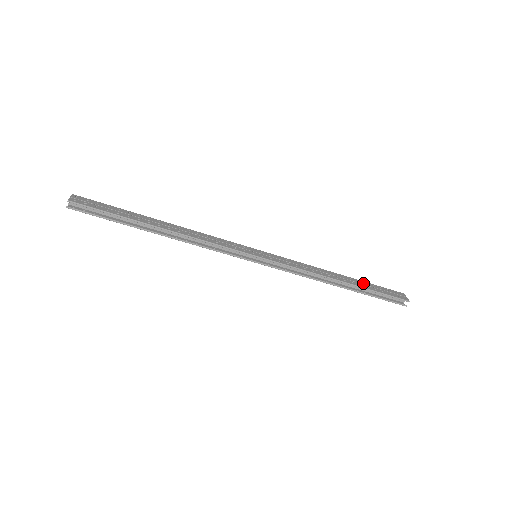
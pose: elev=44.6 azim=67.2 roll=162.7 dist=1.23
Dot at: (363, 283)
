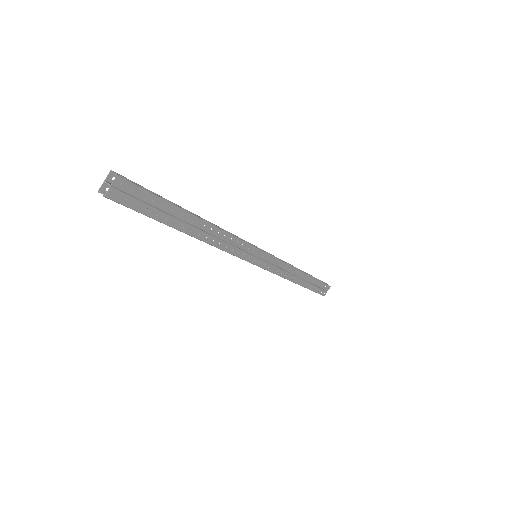
Dot at: (312, 282)
